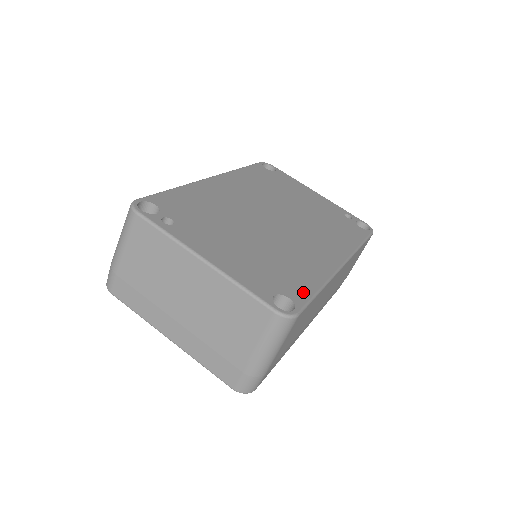
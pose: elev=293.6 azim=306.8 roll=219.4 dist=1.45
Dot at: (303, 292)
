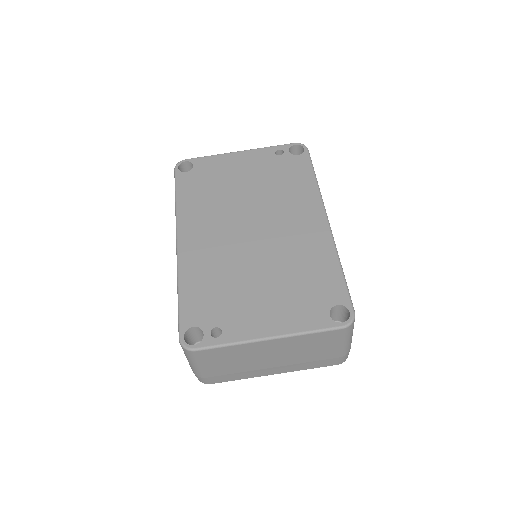
Dot at: (338, 287)
